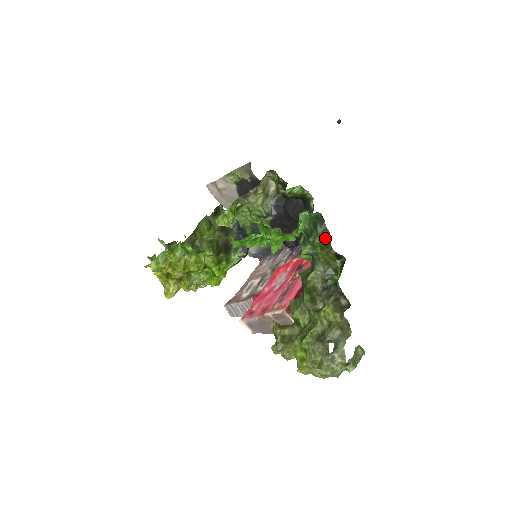
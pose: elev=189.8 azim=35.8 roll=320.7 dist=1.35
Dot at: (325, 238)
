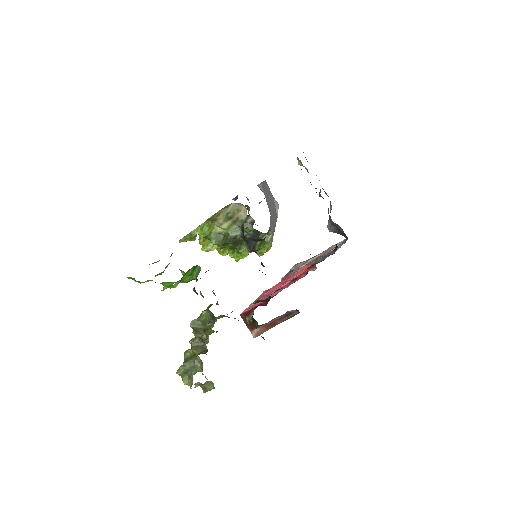
Dot at: occluded
